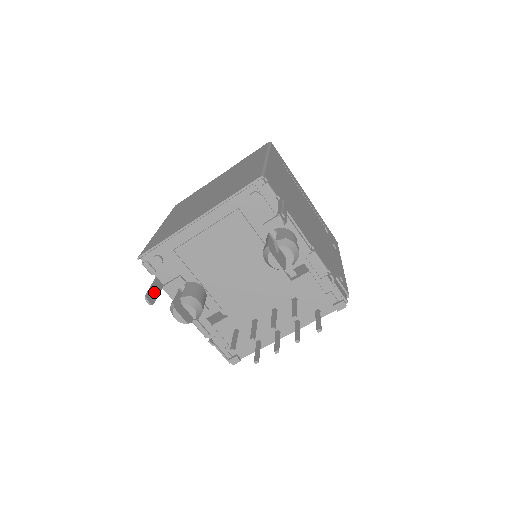
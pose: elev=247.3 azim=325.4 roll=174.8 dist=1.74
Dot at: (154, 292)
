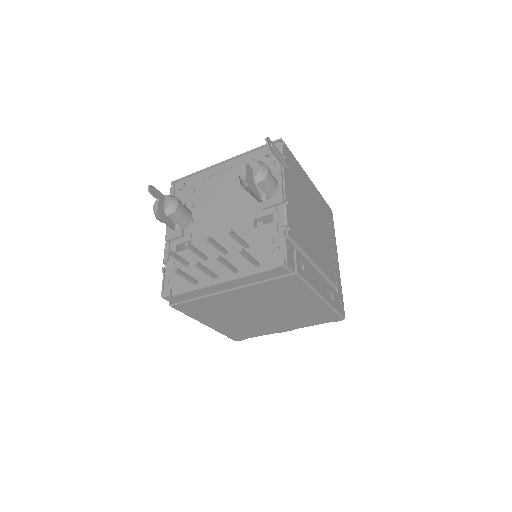
Dot at: (159, 195)
